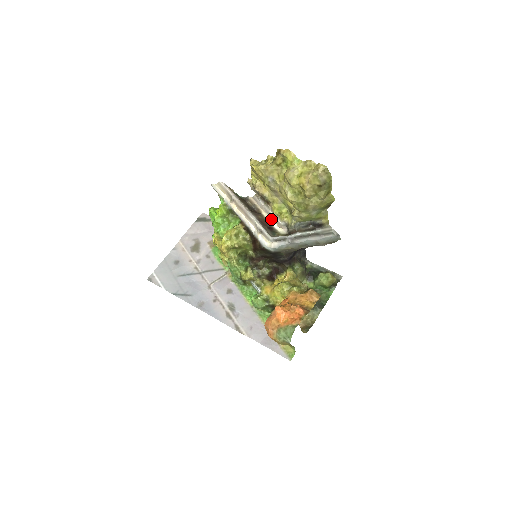
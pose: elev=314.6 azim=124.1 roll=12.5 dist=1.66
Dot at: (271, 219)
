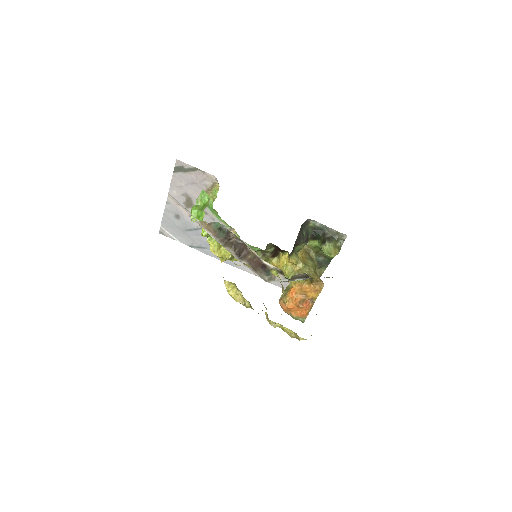
Dot at: (262, 259)
